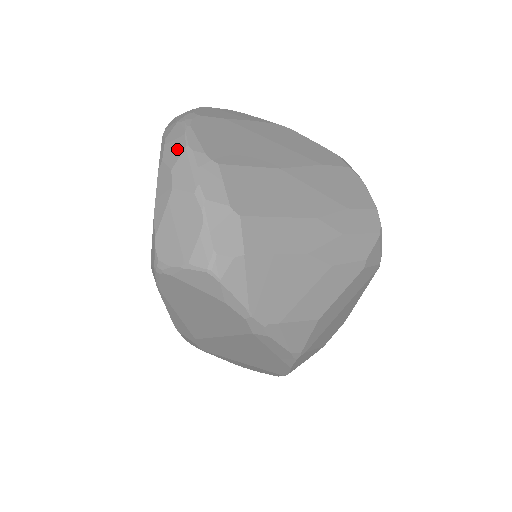
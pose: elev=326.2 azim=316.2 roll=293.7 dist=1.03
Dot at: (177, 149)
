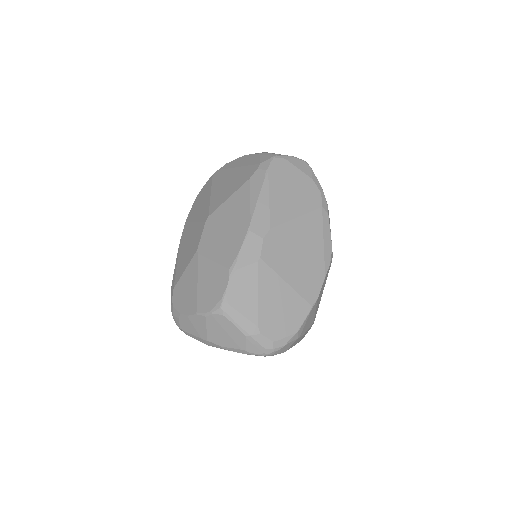
Dot at: occluded
